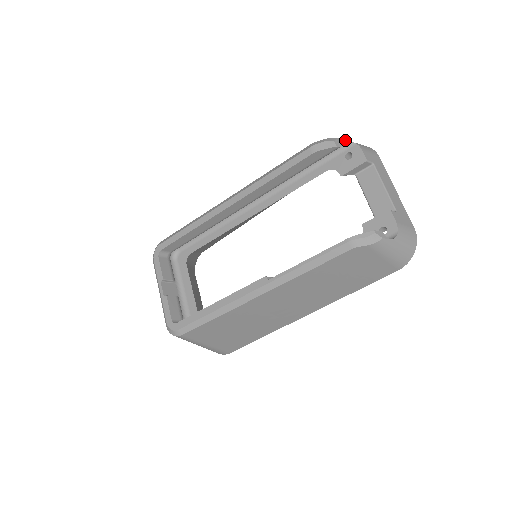
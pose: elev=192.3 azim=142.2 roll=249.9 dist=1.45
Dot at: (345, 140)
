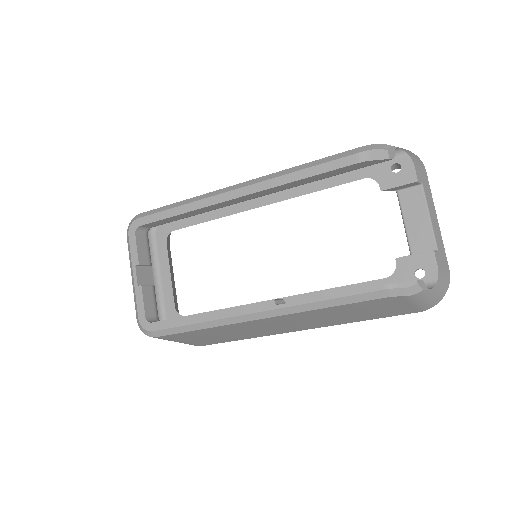
Dot at: (397, 148)
